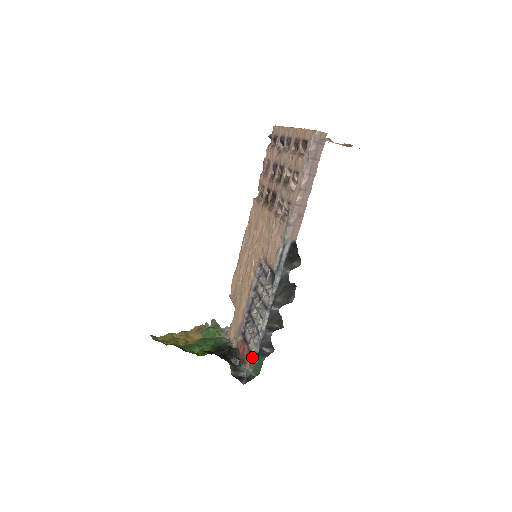
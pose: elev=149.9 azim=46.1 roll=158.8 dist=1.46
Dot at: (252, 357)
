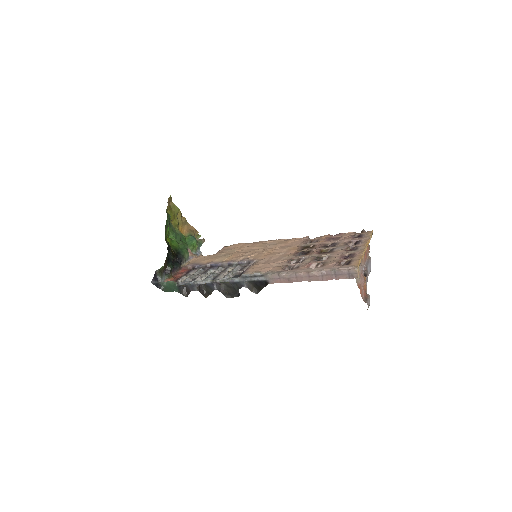
Dot at: (174, 282)
